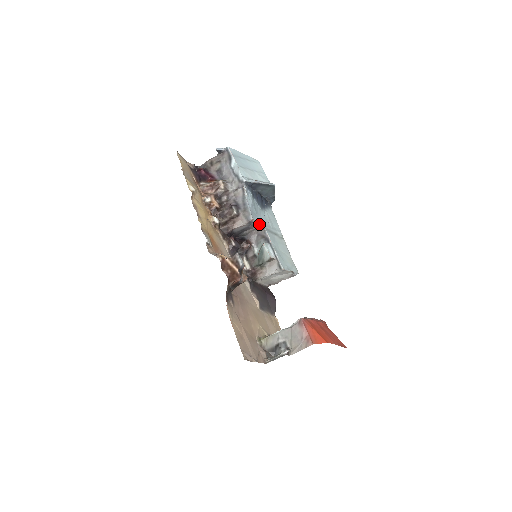
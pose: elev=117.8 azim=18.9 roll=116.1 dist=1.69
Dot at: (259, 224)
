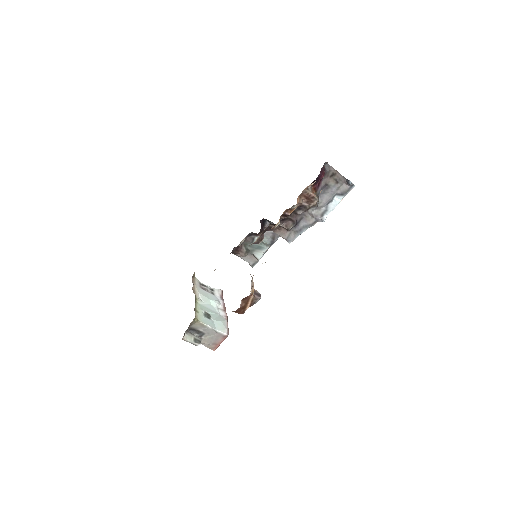
Dot at: occluded
